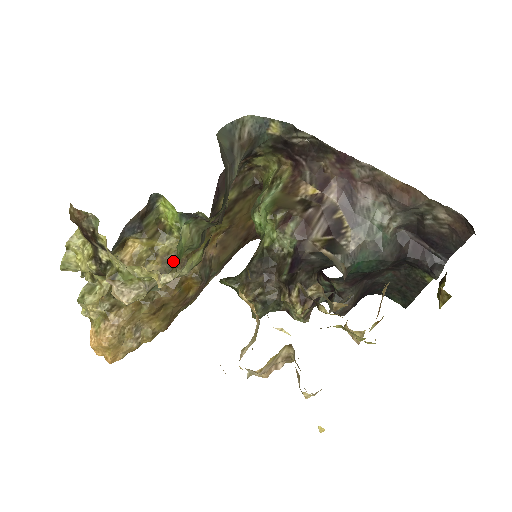
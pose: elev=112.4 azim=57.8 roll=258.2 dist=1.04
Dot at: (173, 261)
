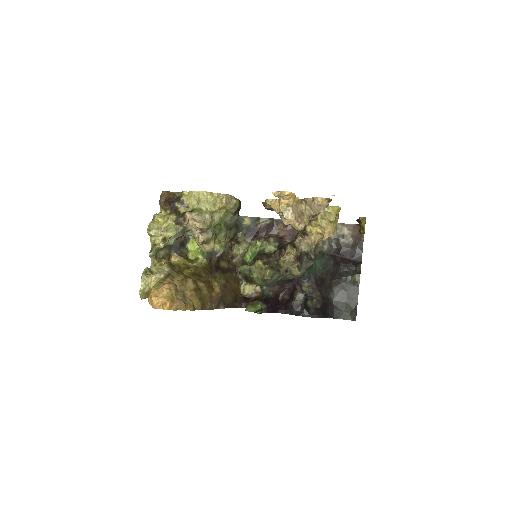
Dot at: (201, 271)
